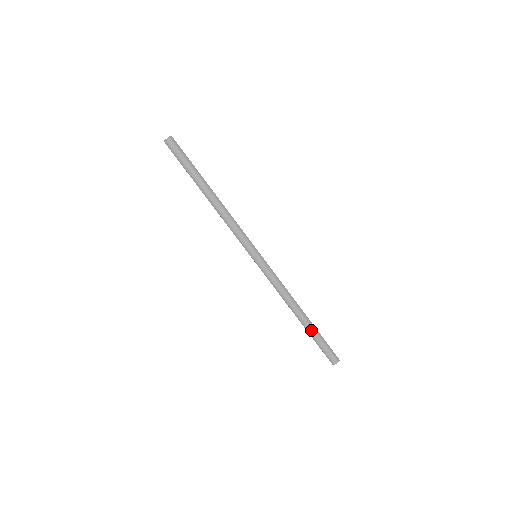
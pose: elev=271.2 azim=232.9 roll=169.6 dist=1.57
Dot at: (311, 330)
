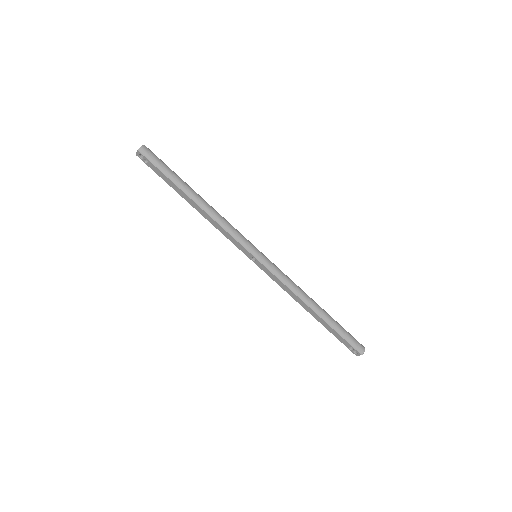
Dot at: (331, 321)
